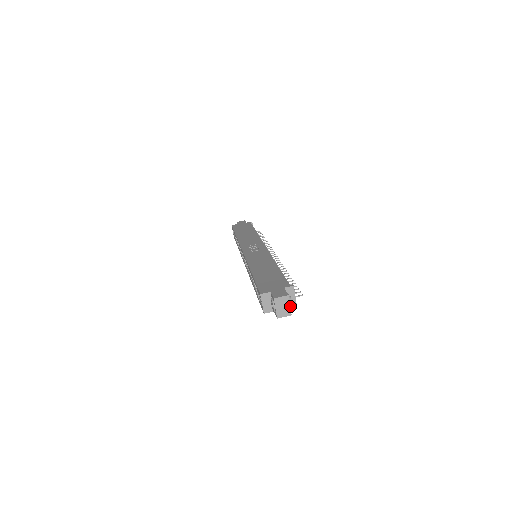
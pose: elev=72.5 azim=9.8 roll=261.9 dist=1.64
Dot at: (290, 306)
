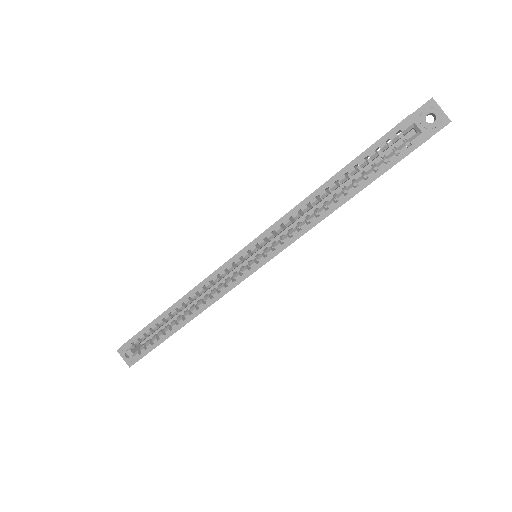
Dot at: occluded
